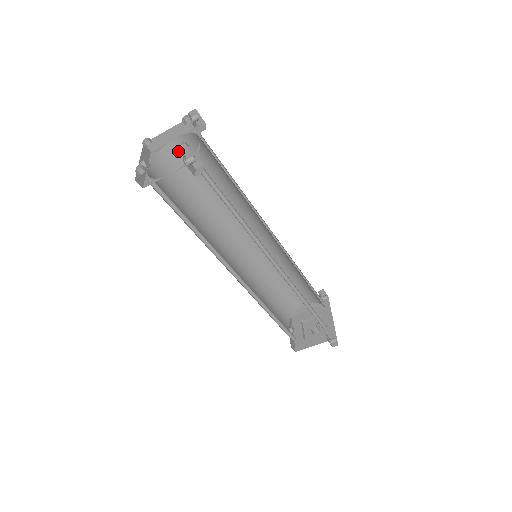
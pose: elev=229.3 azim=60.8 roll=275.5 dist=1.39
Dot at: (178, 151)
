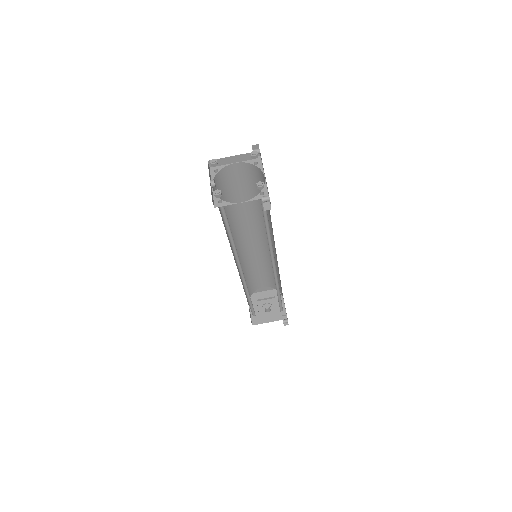
Dot at: (232, 172)
